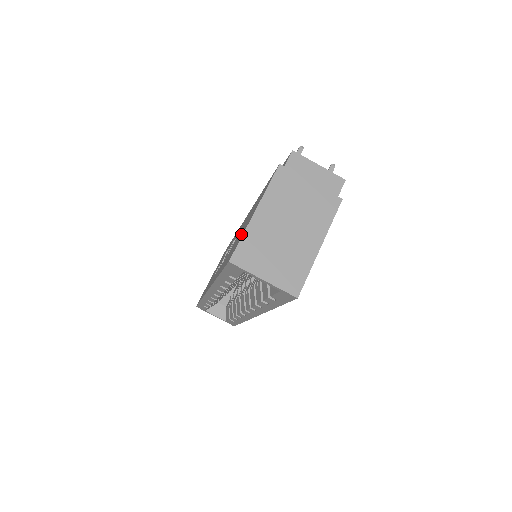
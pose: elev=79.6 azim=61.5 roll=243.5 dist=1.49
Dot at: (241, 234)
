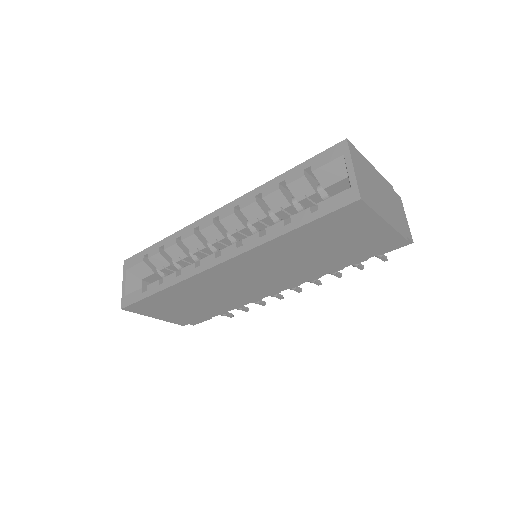
Dot at: occluded
